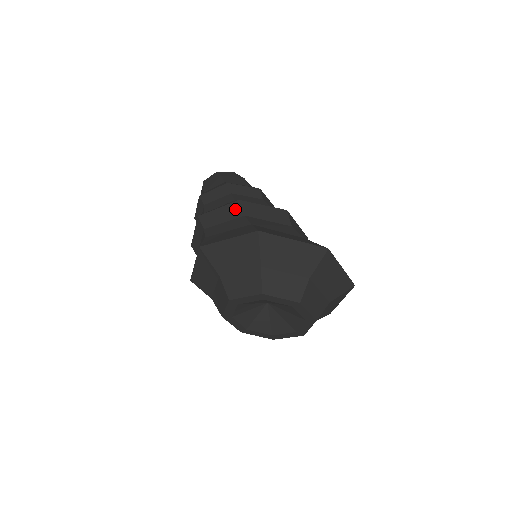
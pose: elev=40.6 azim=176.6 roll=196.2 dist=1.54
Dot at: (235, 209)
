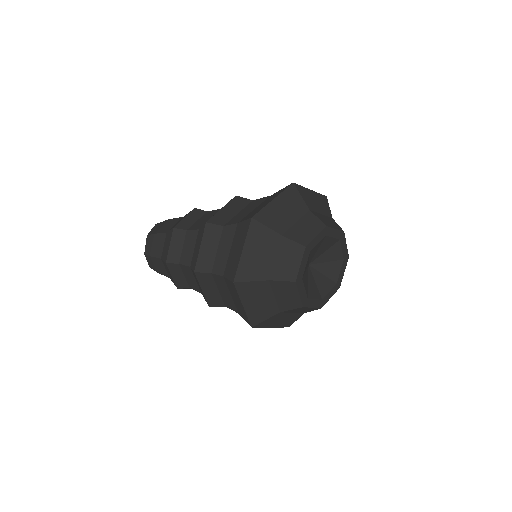
Dot at: (239, 201)
